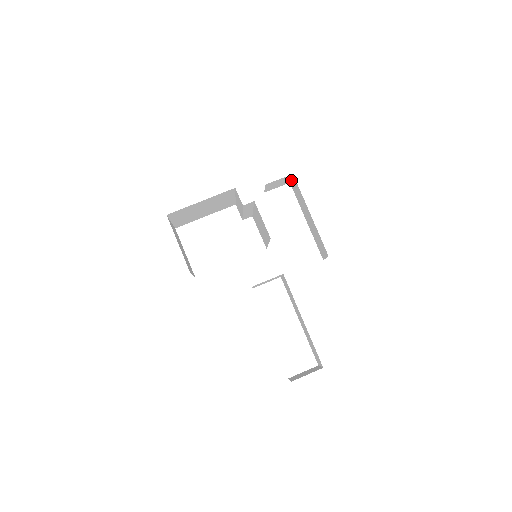
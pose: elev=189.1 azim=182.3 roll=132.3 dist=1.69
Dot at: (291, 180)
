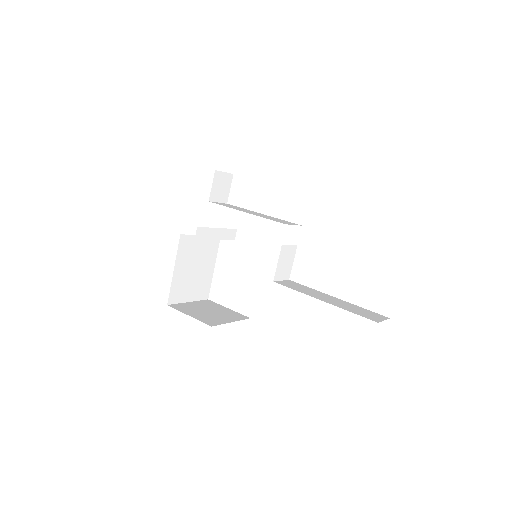
Dot at: (227, 173)
